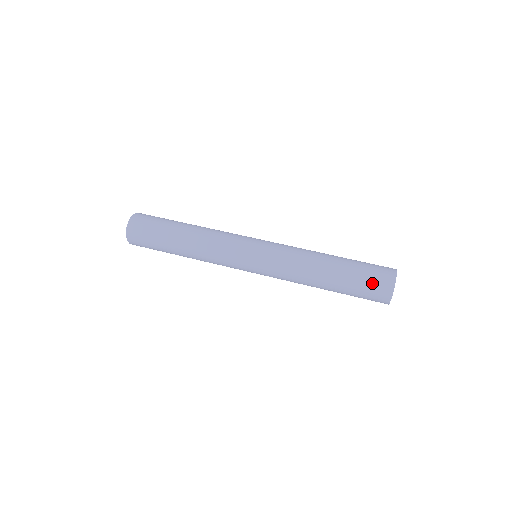
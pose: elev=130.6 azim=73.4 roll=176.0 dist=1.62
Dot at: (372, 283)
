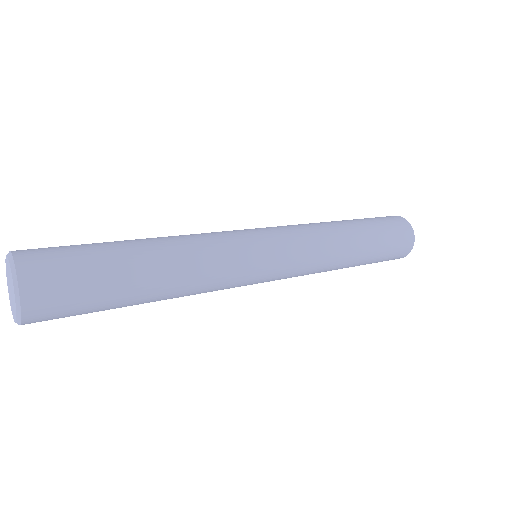
Dot at: (386, 219)
